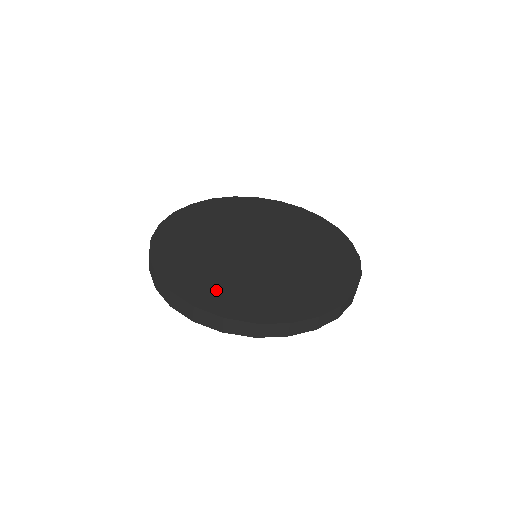
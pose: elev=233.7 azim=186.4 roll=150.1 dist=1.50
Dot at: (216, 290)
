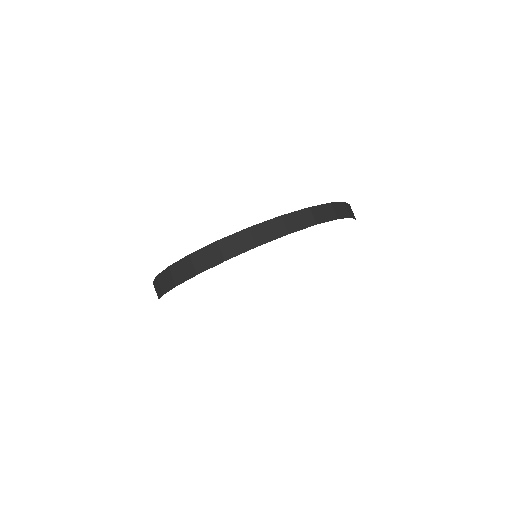
Dot at: occluded
